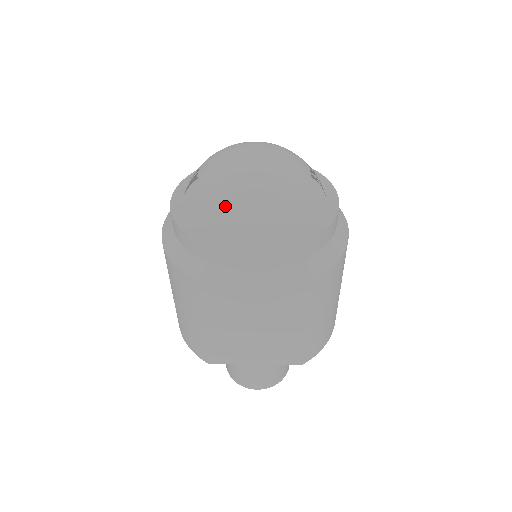
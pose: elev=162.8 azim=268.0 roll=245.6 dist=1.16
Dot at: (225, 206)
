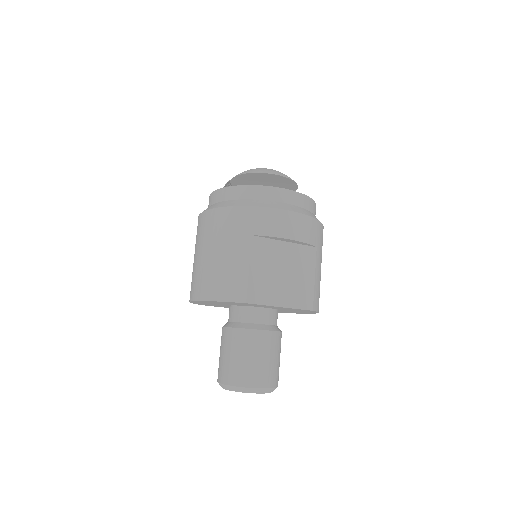
Dot at: occluded
